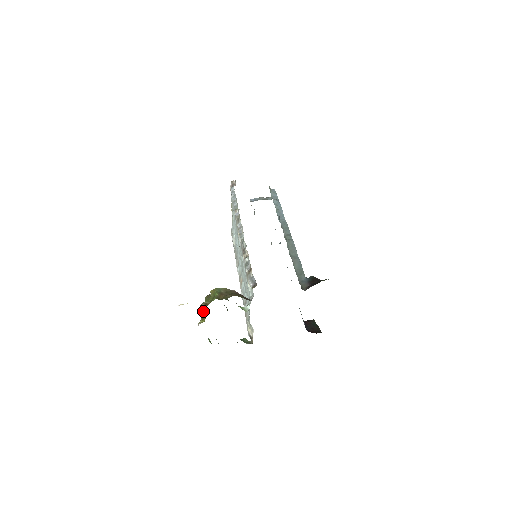
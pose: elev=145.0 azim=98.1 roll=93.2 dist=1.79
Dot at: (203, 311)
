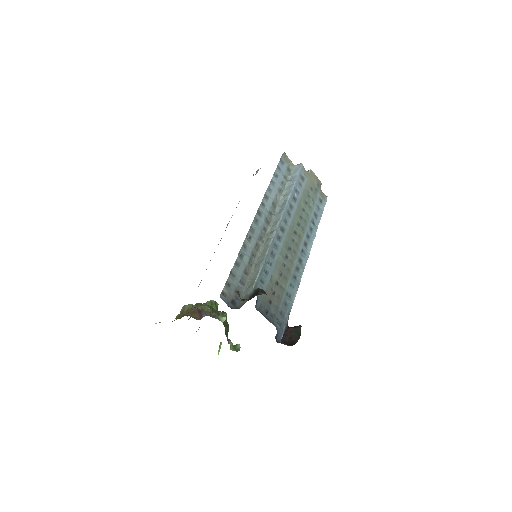
Dot at: occluded
